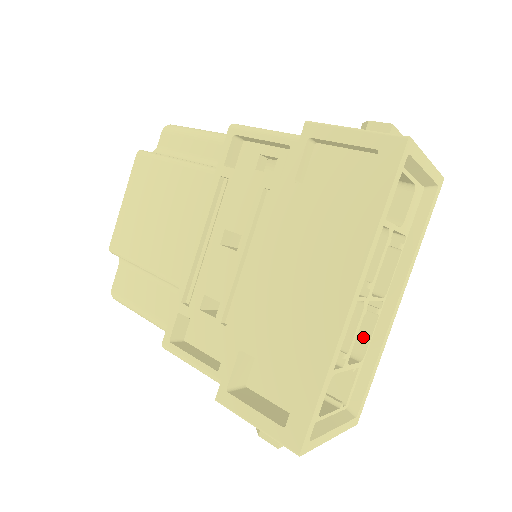
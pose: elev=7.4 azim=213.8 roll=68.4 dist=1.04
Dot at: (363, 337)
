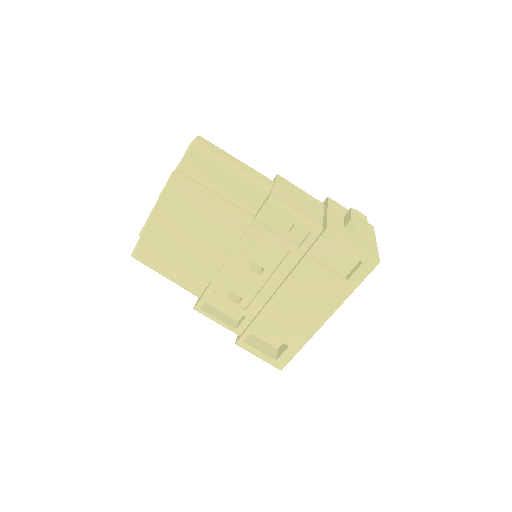
Dot at: occluded
